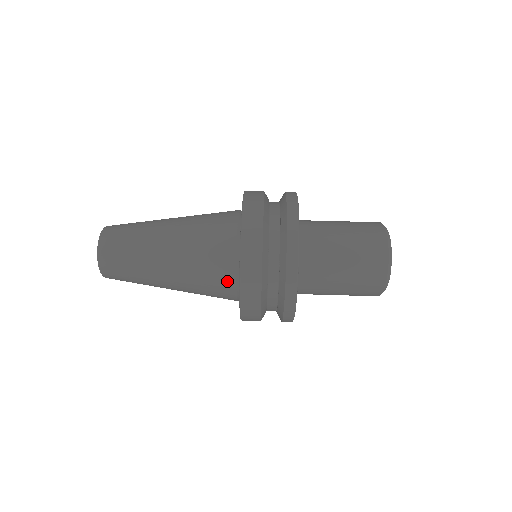
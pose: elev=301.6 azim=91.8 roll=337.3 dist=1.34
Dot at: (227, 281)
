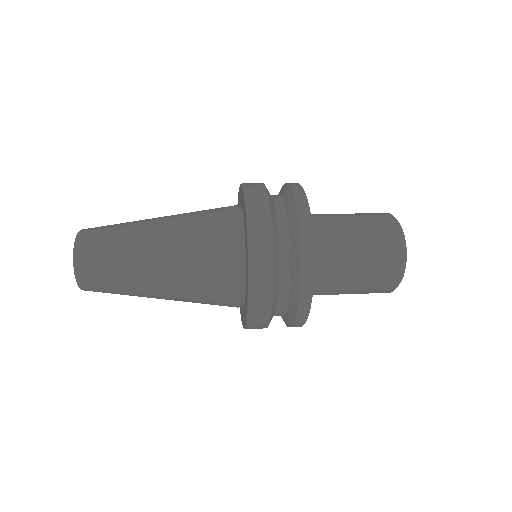
Dot at: (228, 210)
